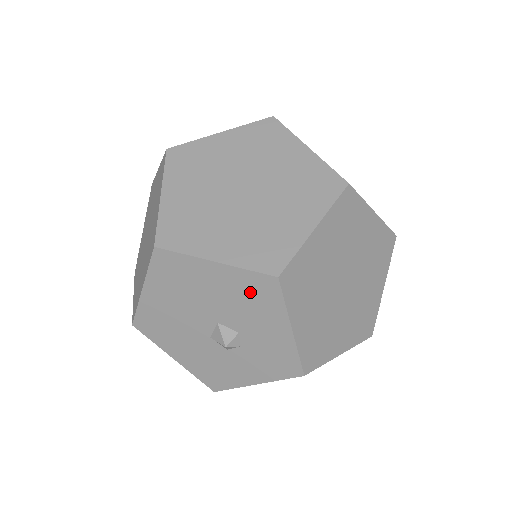
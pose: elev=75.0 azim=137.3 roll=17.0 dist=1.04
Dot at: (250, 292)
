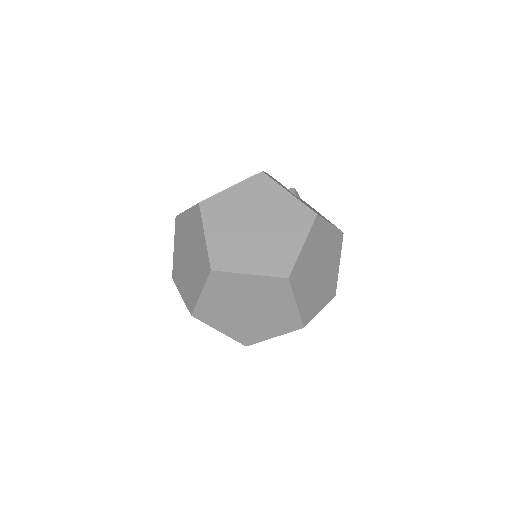
Dot at: occluded
